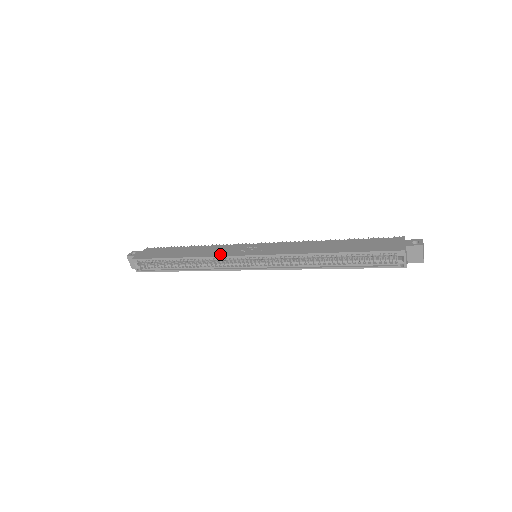
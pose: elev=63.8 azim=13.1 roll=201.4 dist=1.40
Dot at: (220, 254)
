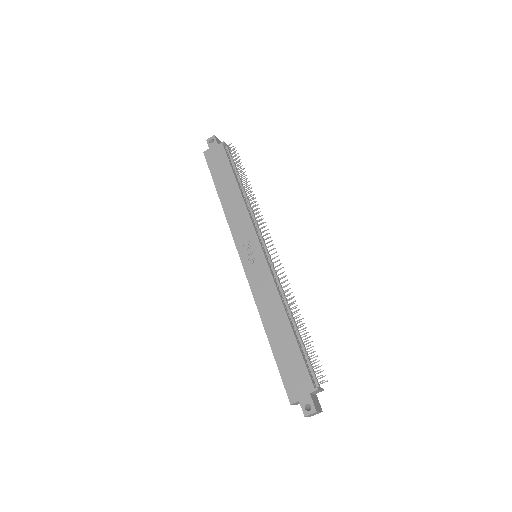
Dot at: (234, 230)
